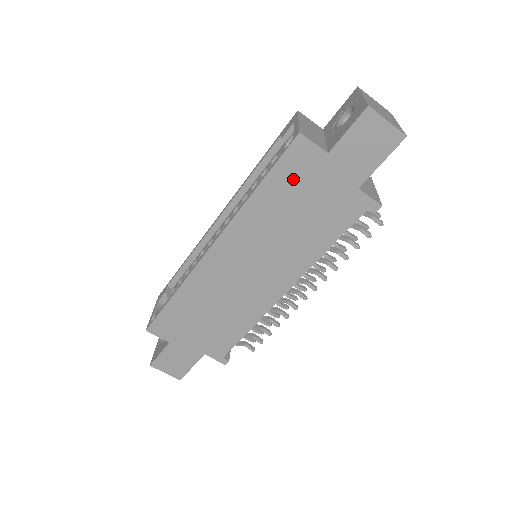
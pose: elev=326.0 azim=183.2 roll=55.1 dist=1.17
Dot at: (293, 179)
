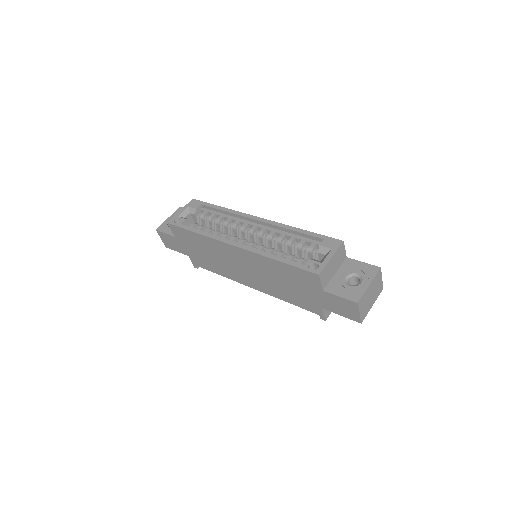
Dot at: (298, 277)
